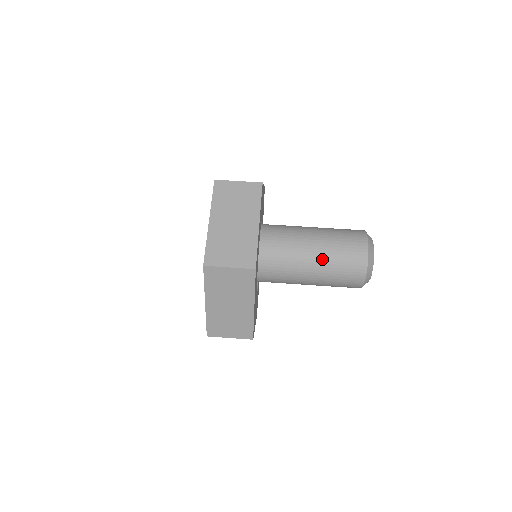
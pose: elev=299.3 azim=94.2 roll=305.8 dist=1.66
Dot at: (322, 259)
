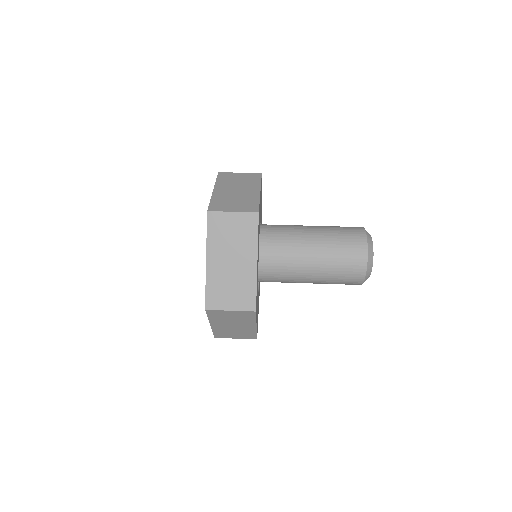
Dot at: (322, 240)
